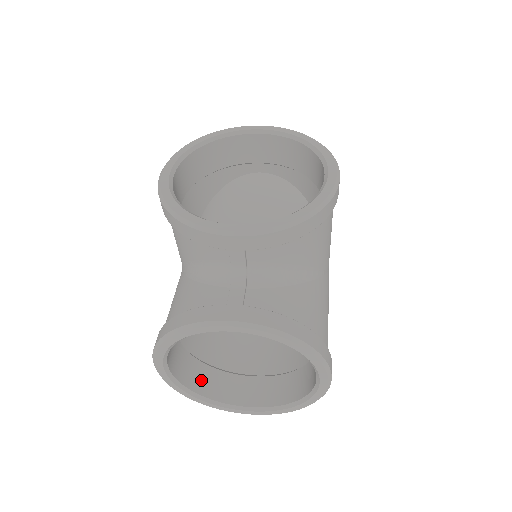
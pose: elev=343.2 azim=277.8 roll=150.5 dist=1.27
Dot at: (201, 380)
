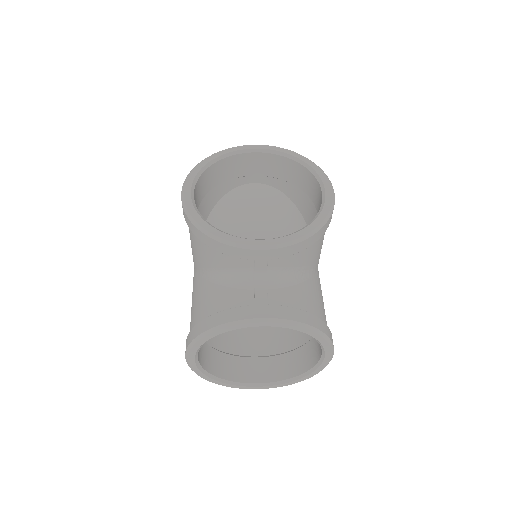
Dot at: (218, 365)
